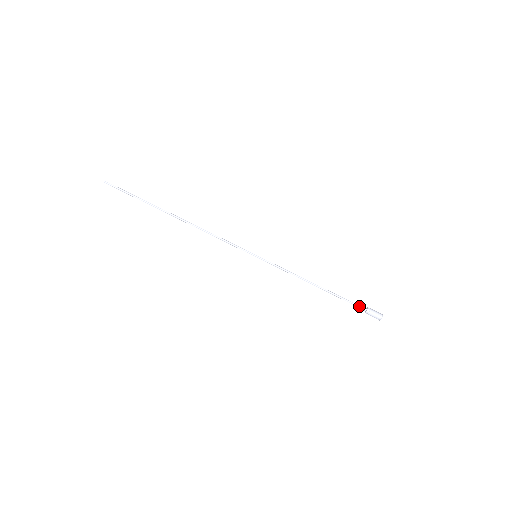
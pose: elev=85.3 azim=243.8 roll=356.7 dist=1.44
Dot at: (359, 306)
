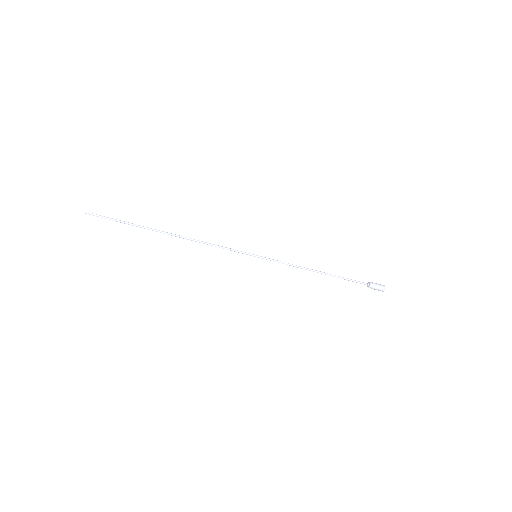
Dot at: (362, 282)
